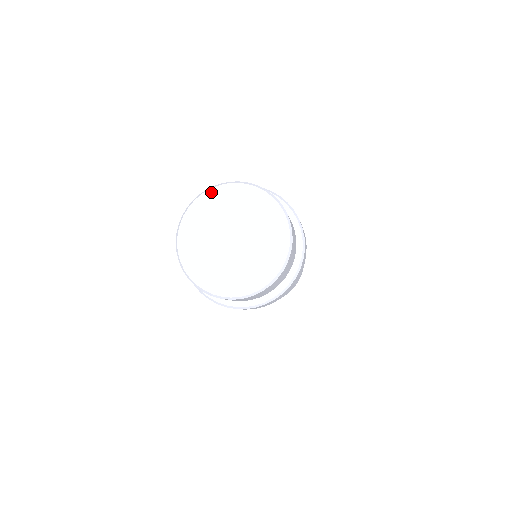
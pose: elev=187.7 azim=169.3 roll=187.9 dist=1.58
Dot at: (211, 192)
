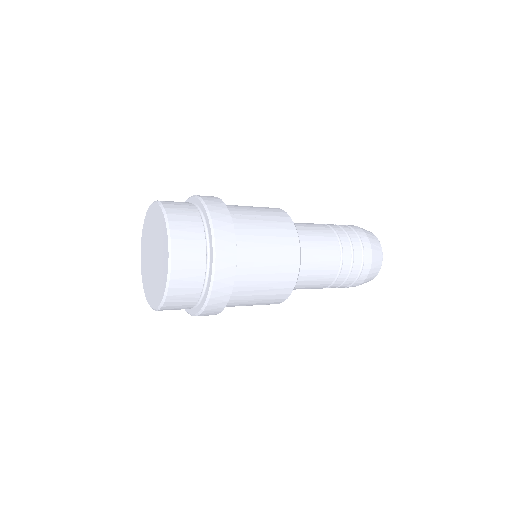
Dot at: (146, 216)
